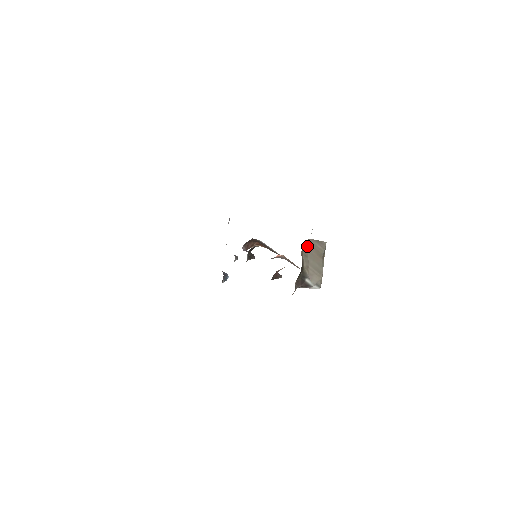
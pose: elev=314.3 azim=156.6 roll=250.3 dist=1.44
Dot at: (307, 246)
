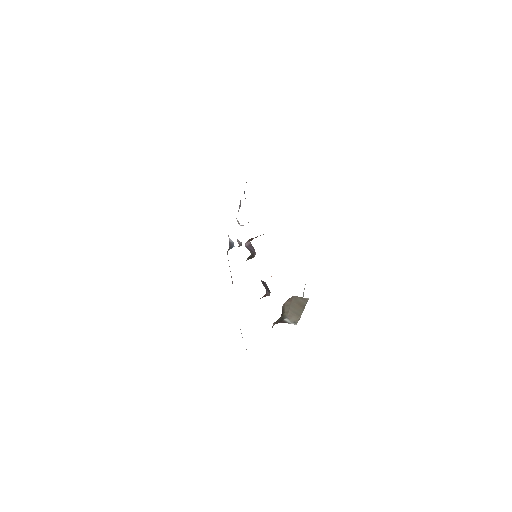
Dot at: (290, 300)
